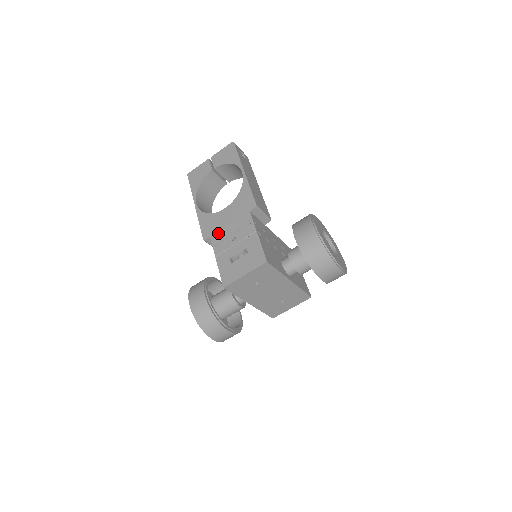
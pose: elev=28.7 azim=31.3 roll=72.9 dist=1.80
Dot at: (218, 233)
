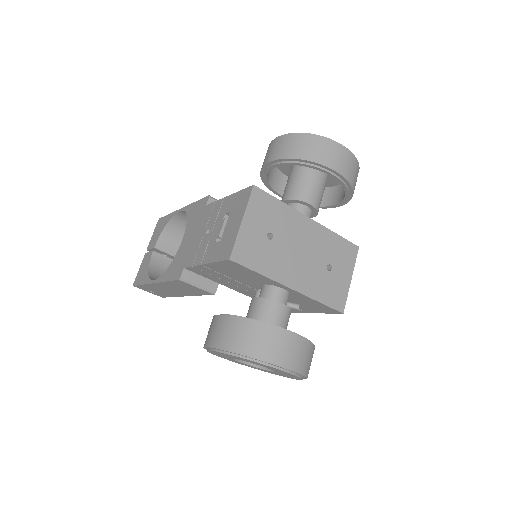
Dot at: (189, 254)
